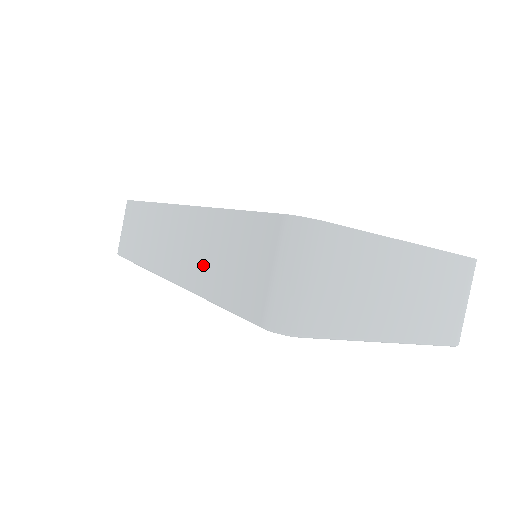
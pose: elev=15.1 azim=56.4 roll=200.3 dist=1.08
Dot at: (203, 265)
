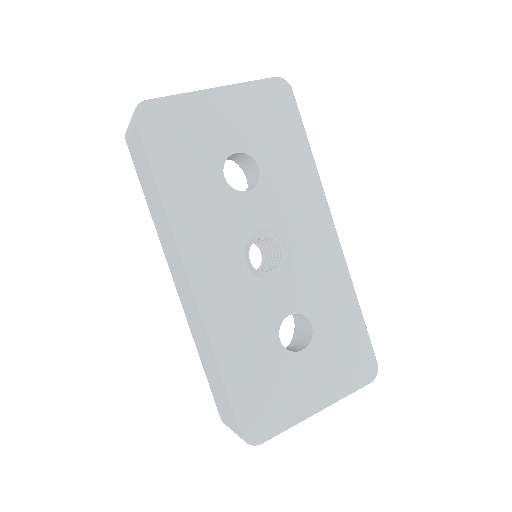
Dot at: (200, 347)
